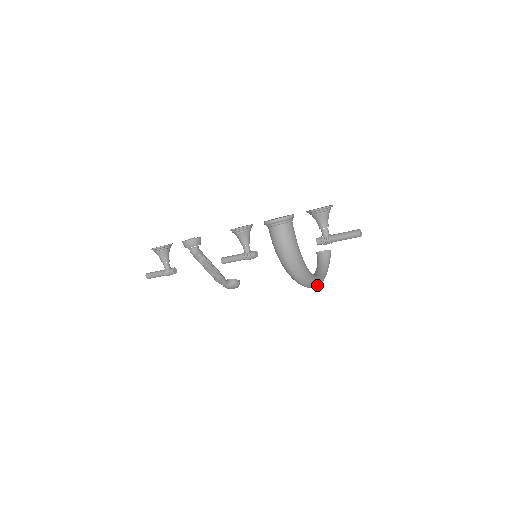
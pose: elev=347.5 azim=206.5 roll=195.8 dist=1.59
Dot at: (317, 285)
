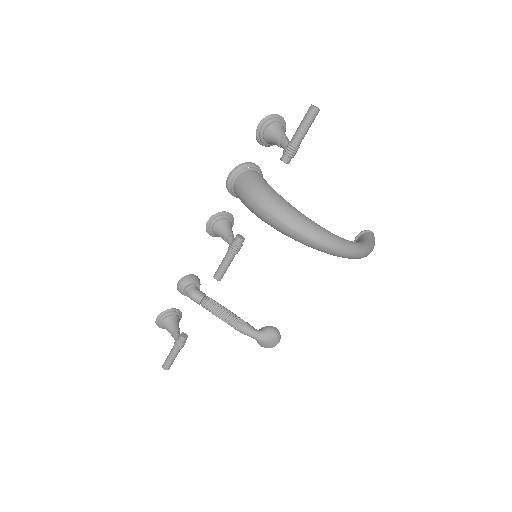
Dot at: (344, 246)
